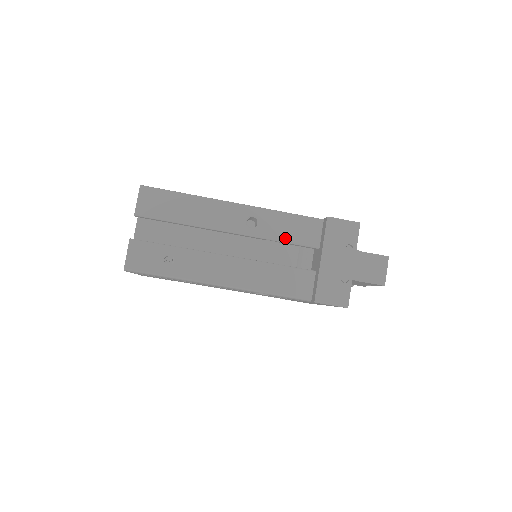
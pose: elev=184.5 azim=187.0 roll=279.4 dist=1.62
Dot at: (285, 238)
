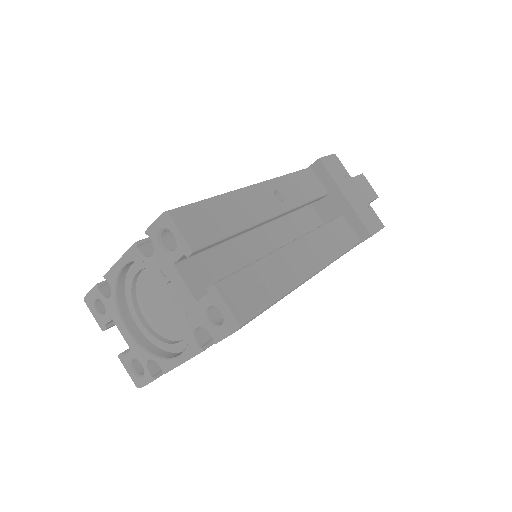
Dot at: (307, 197)
